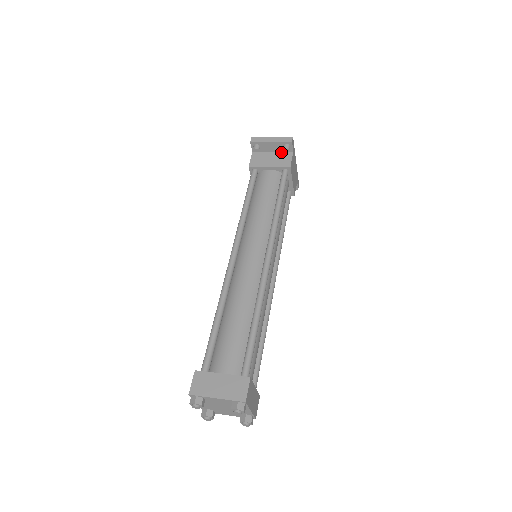
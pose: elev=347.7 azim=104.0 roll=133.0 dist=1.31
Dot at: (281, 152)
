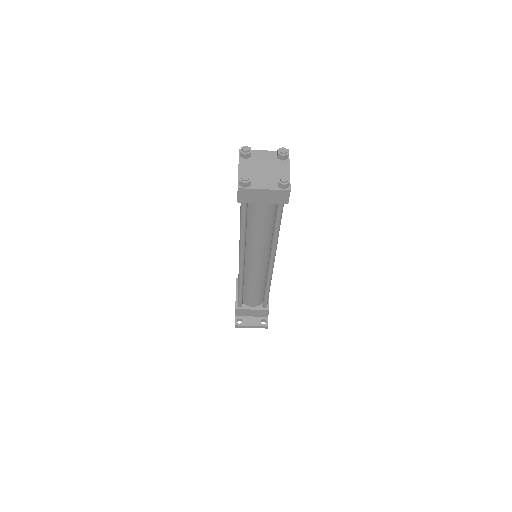
Dot at: occluded
